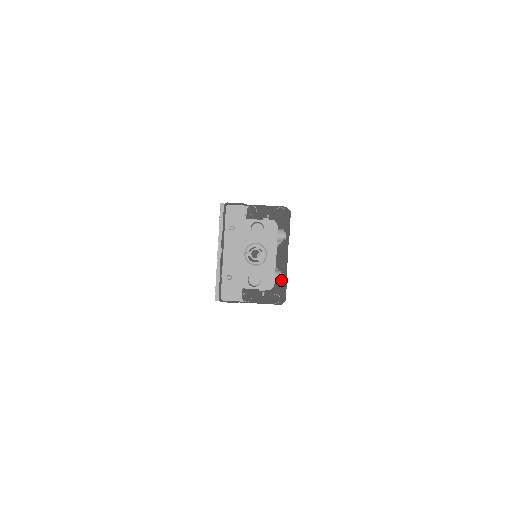
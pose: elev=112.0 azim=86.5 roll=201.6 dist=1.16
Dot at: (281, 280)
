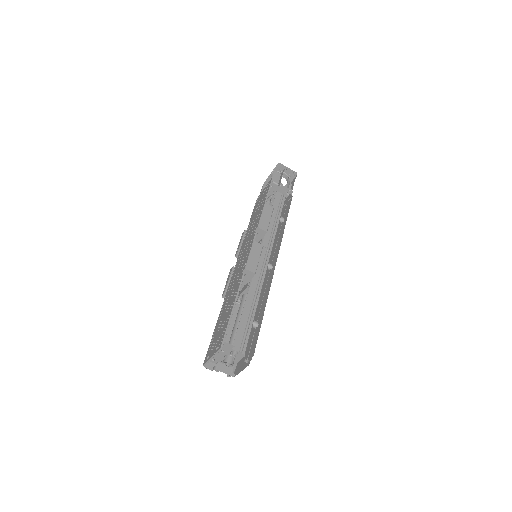
Dot at: occluded
